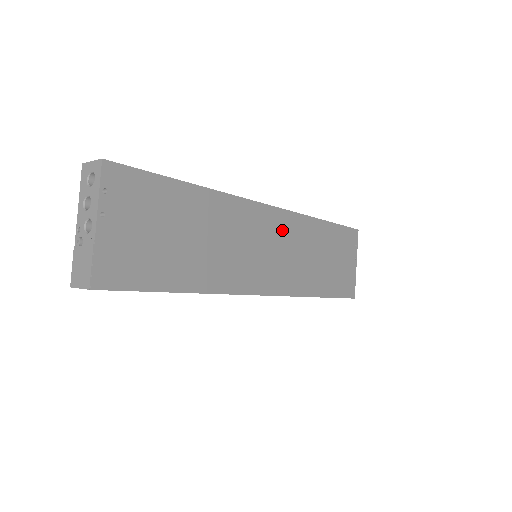
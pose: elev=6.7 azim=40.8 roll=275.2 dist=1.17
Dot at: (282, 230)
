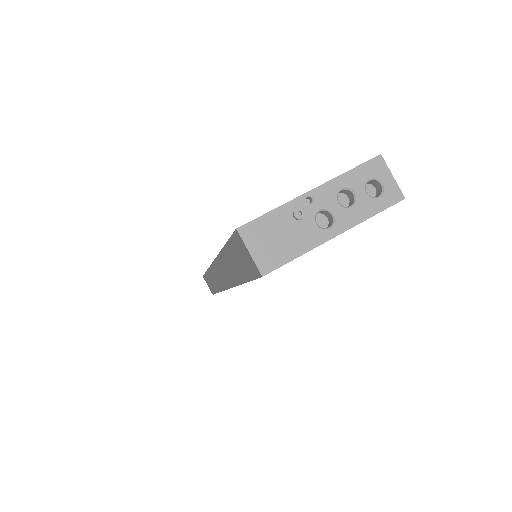
Dot at: occluded
